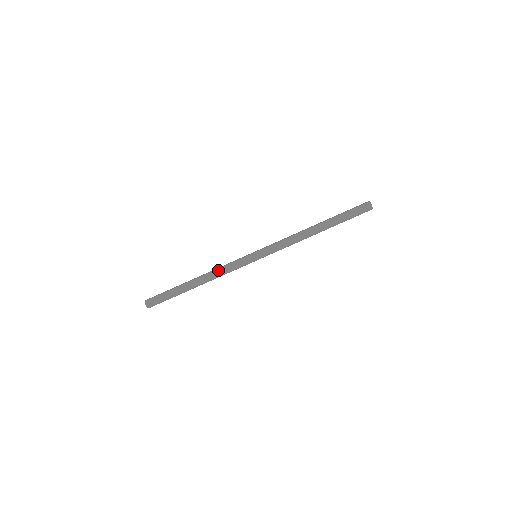
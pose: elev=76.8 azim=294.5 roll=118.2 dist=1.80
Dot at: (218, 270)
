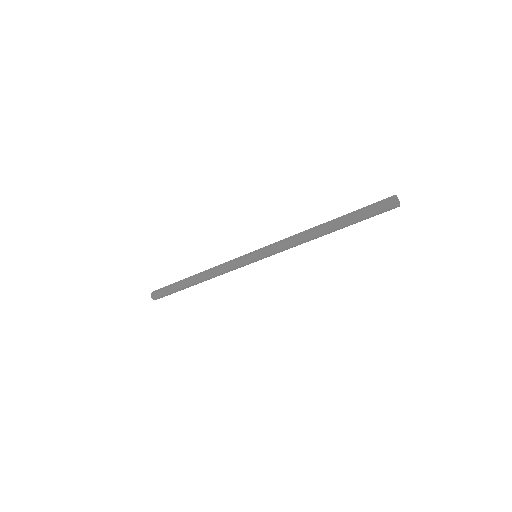
Dot at: (216, 272)
